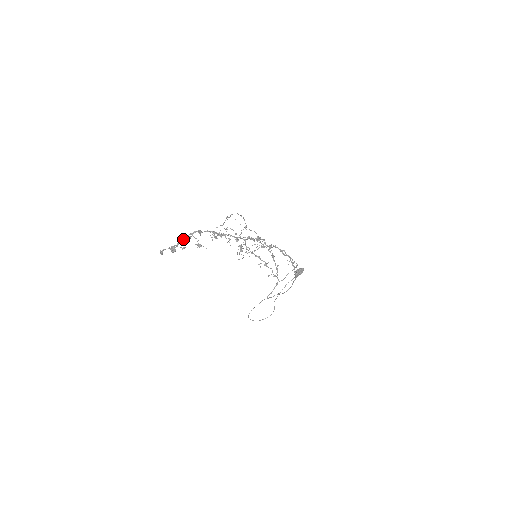
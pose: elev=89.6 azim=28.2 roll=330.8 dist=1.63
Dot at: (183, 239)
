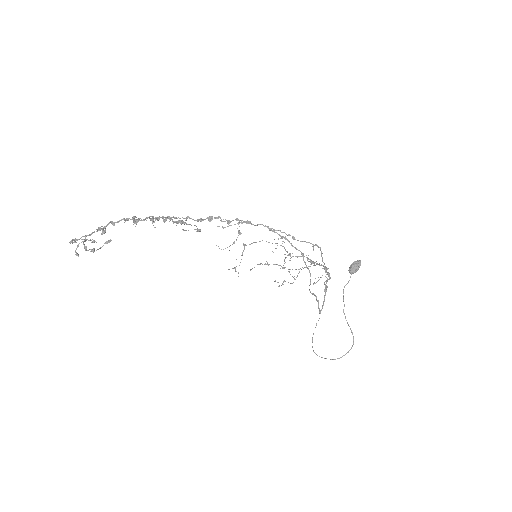
Dot at: (108, 241)
